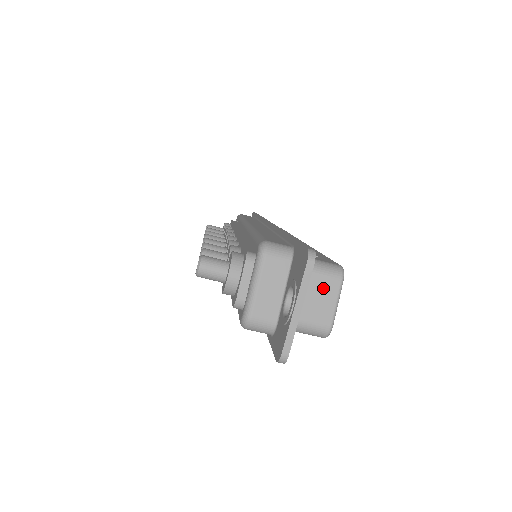
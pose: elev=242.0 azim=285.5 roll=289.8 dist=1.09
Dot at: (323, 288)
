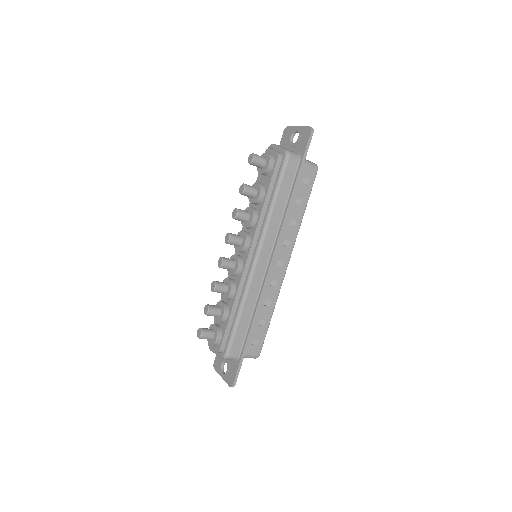
Dot at: occluded
